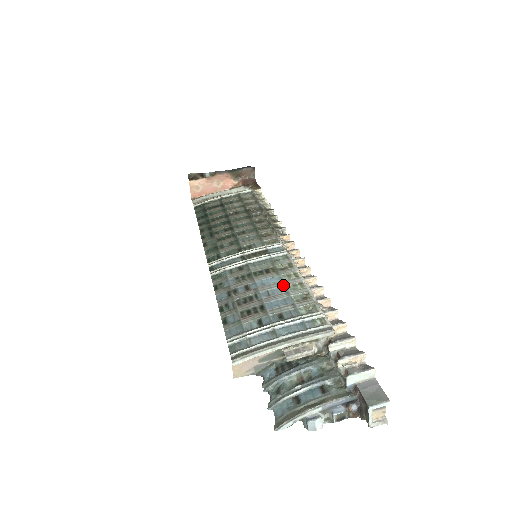
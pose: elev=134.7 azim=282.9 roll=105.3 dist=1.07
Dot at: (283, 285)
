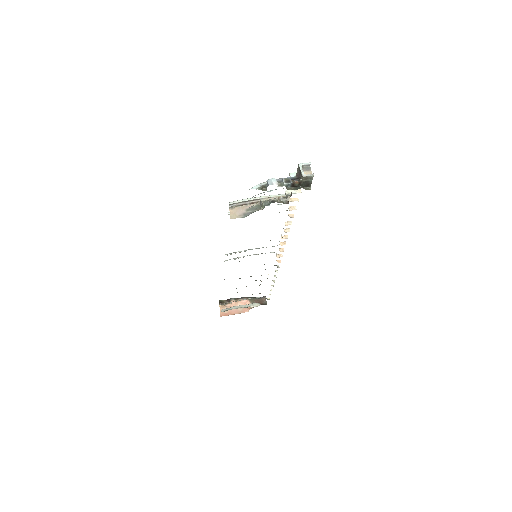
Dot at: occluded
